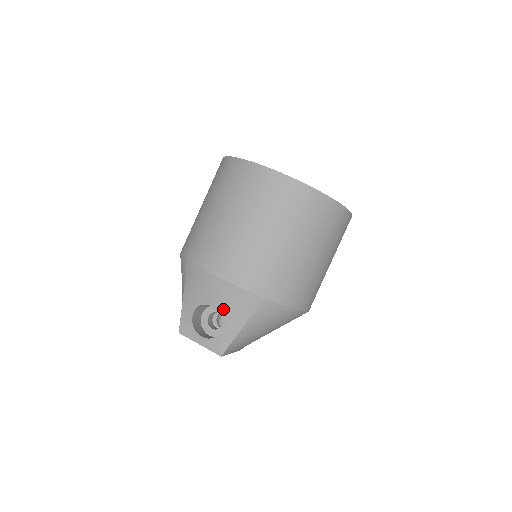
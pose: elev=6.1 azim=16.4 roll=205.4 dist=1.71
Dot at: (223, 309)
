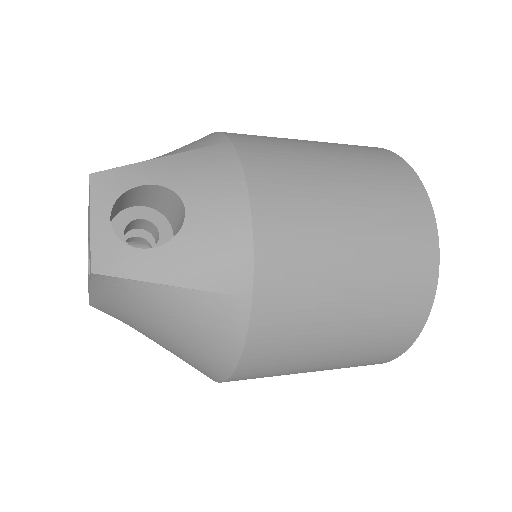
Dot at: (193, 234)
